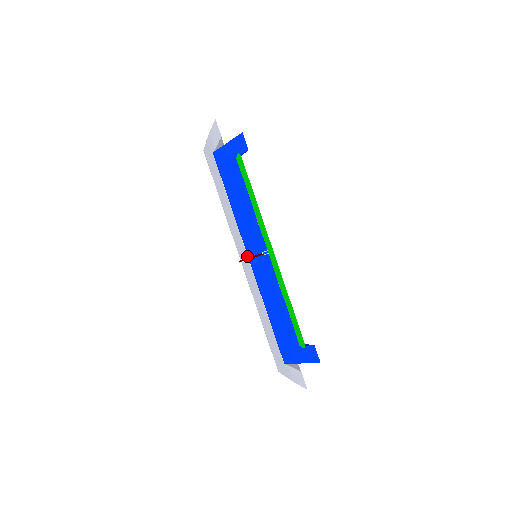
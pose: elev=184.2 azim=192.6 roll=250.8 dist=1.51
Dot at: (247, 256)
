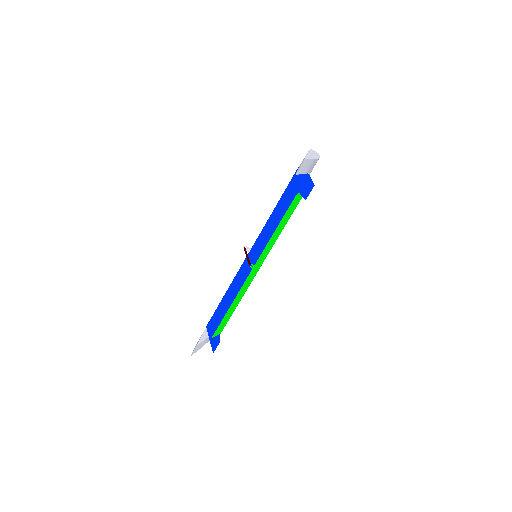
Dot at: occluded
